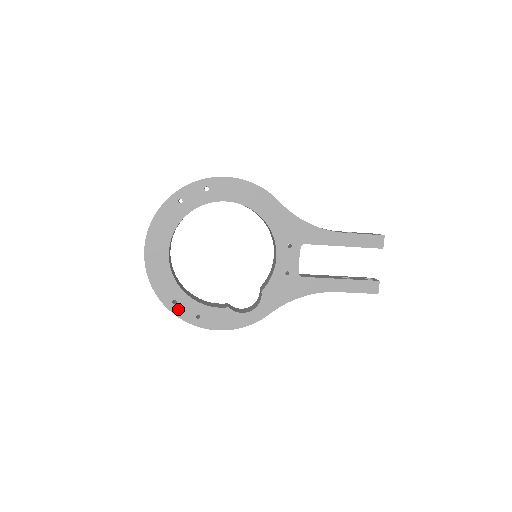
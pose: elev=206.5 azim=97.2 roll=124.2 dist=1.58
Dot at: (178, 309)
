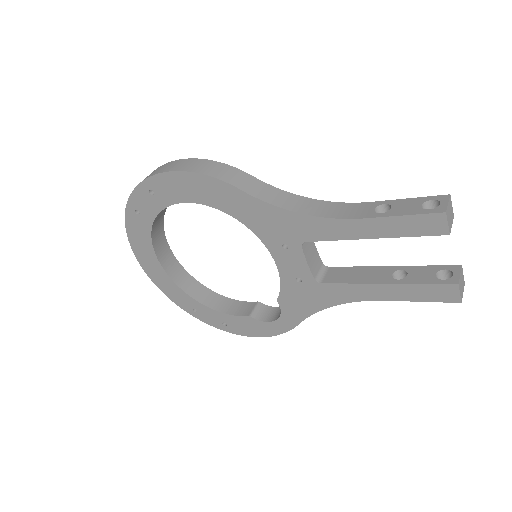
Dot at: (202, 317)
